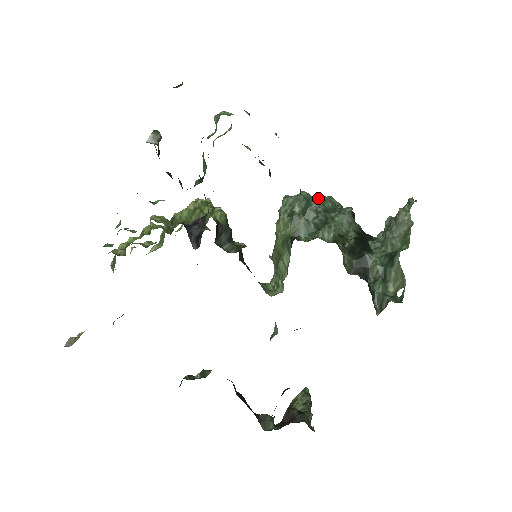
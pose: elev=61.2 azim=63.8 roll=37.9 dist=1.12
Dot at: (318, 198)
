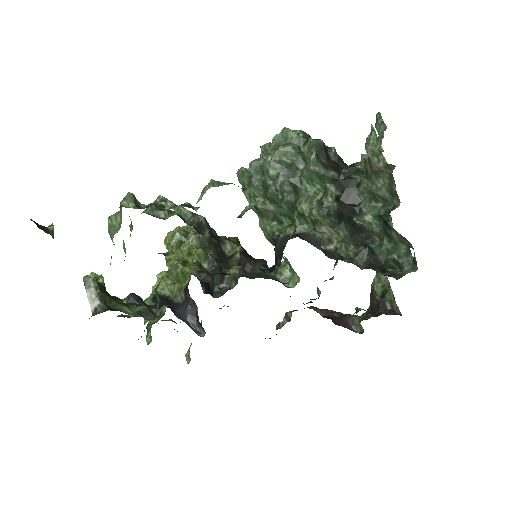
Dot at: (270, 166)
